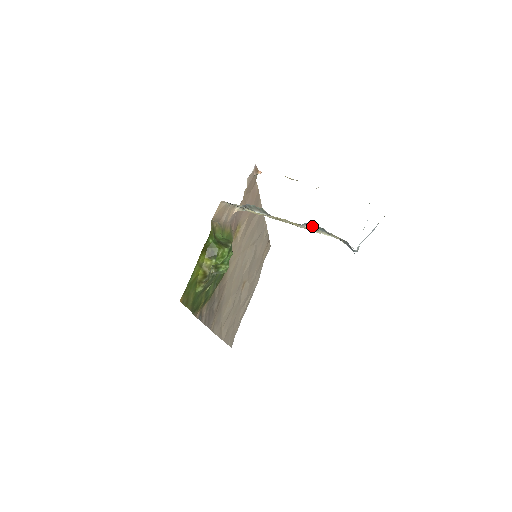
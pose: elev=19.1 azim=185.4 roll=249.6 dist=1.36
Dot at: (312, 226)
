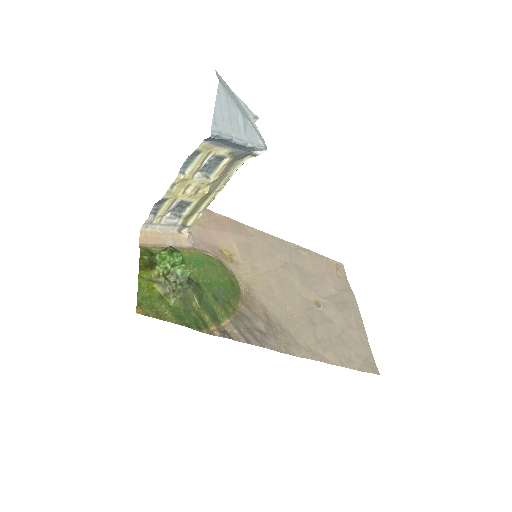
Dot at: (187, 165)
